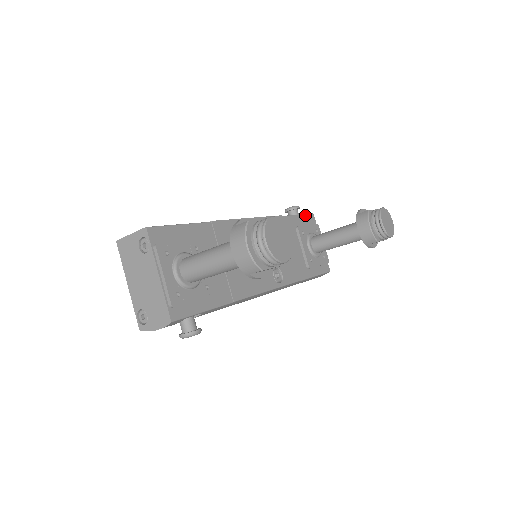
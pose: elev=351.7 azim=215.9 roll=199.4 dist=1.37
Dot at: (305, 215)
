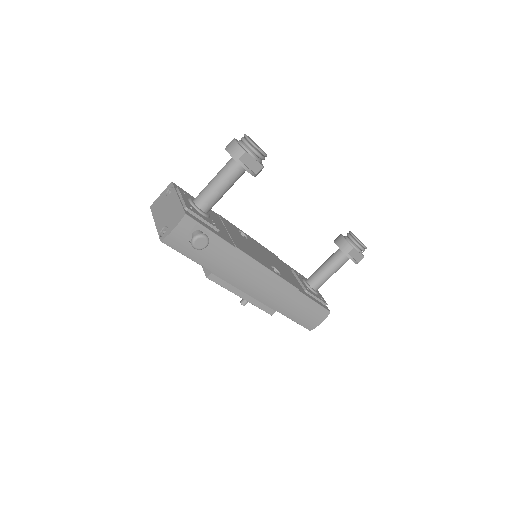
Dot at: occluded
